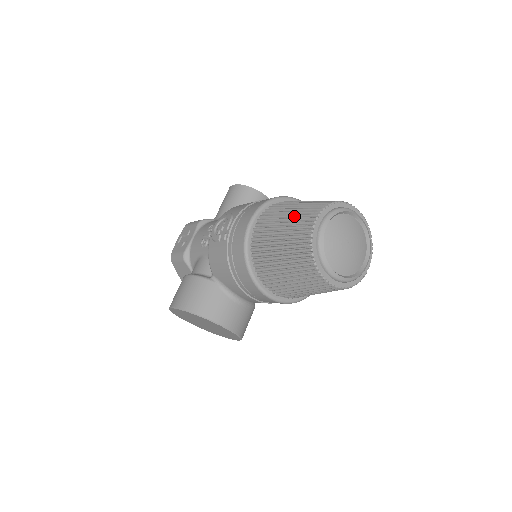
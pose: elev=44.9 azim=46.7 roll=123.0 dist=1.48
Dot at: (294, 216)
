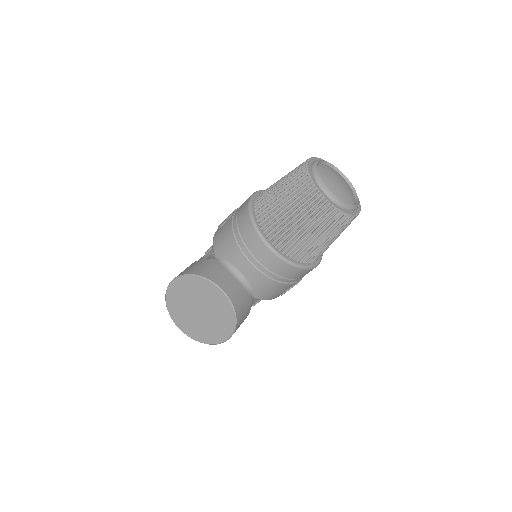
Dot at: occluded
